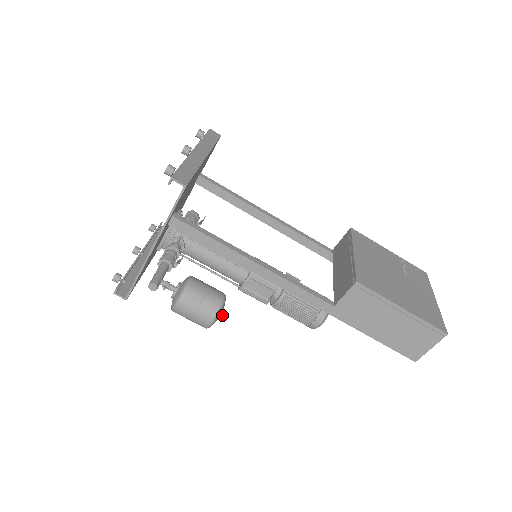
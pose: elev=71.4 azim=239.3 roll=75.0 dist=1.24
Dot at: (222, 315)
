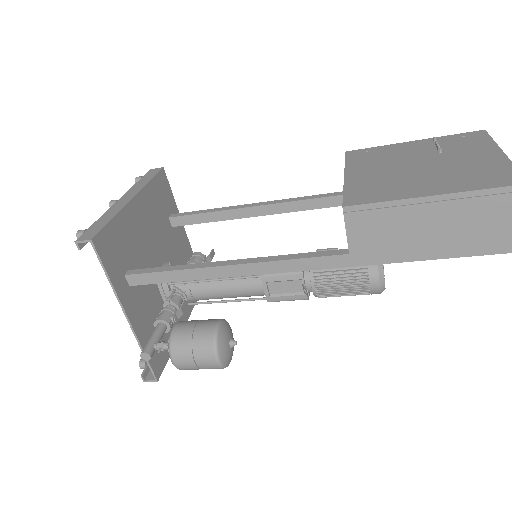
Dot at: (231, 344)
